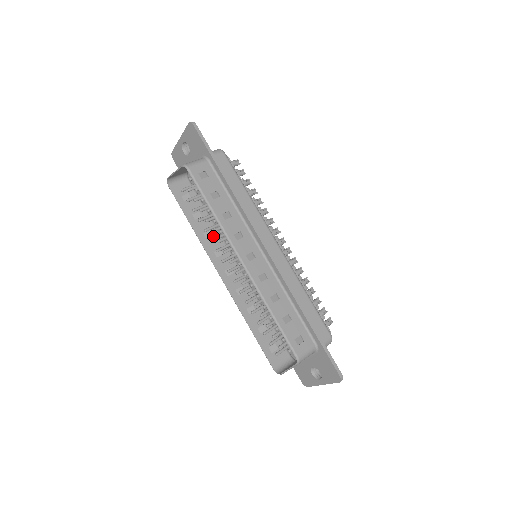
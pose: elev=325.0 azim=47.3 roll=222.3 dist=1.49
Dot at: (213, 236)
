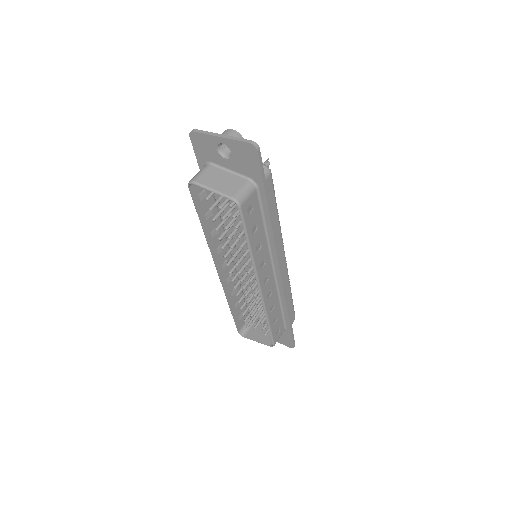
Dot at: (218, 232)
